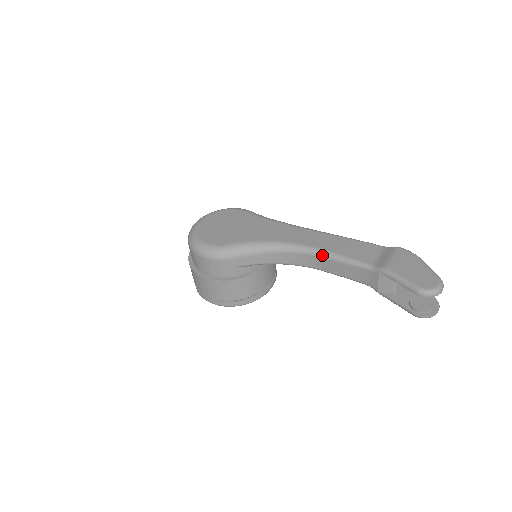
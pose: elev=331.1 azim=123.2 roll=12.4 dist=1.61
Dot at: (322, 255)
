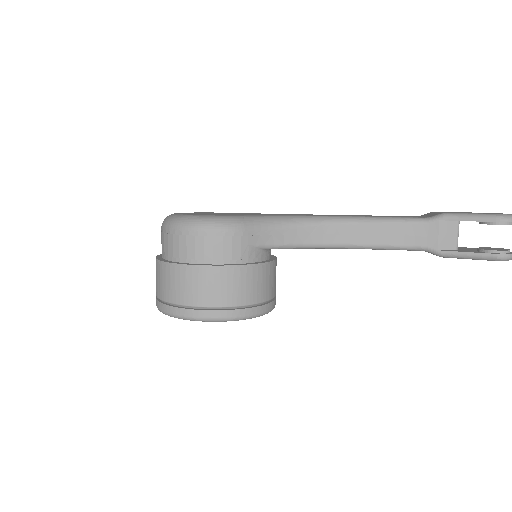
Dot at: (360, 221)
